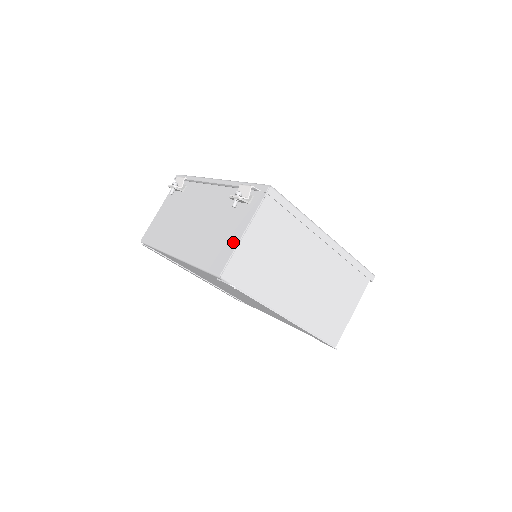
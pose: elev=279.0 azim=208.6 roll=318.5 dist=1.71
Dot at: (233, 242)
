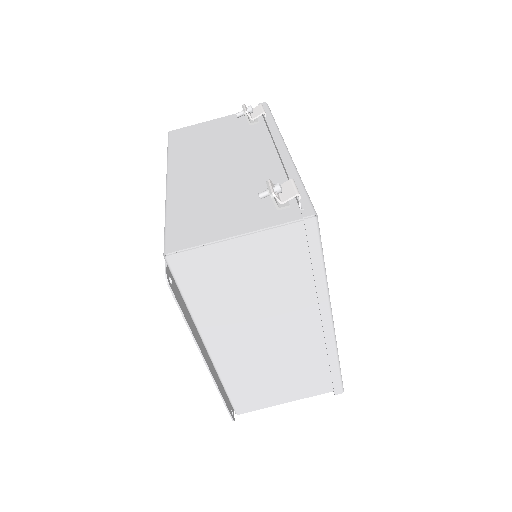
Dot at: (217, 233)
